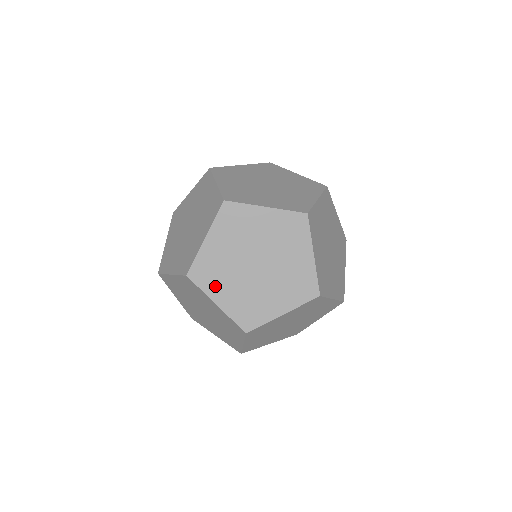
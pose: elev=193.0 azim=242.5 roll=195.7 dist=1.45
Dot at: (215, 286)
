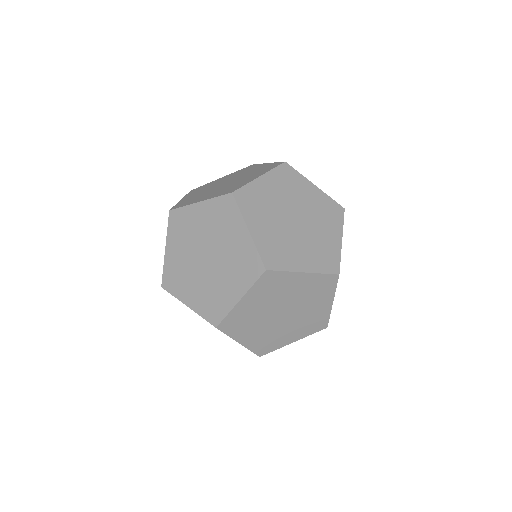
Dot at: (175, 237)
